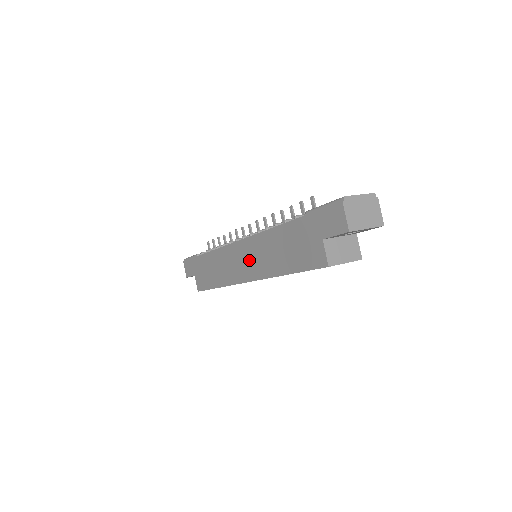
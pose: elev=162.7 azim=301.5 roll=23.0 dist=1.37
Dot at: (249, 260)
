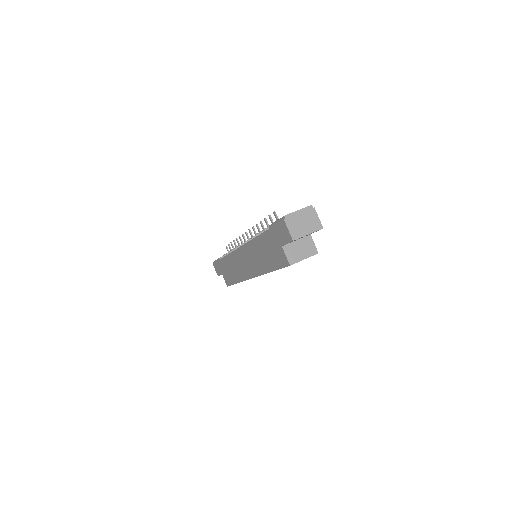
Dot at: (248, 262)
